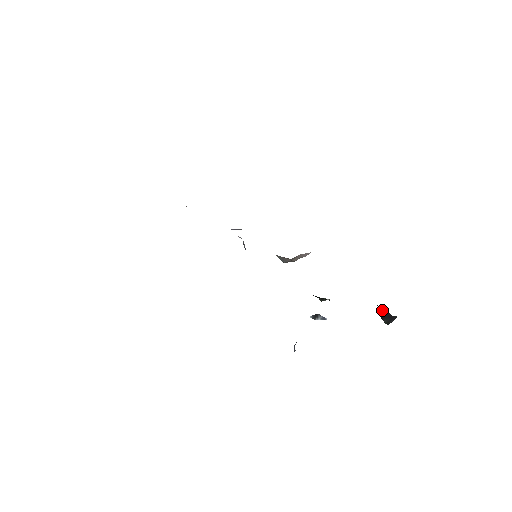
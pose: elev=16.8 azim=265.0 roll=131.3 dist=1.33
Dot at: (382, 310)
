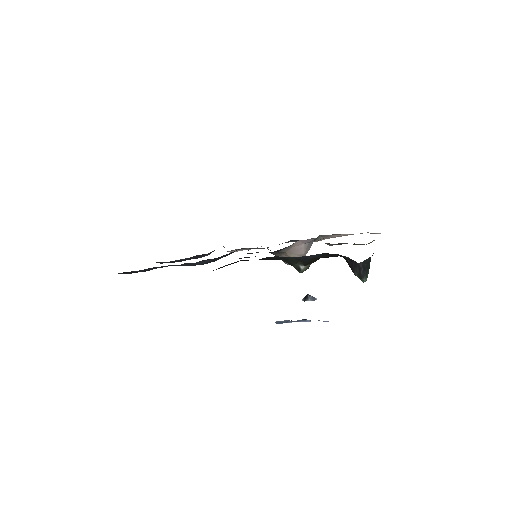
Dot at: (345, 258)
